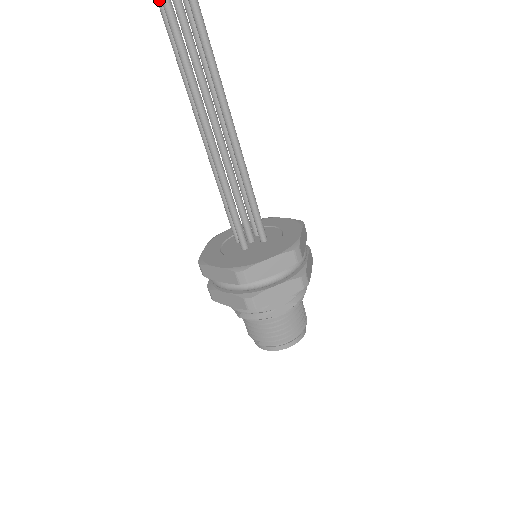
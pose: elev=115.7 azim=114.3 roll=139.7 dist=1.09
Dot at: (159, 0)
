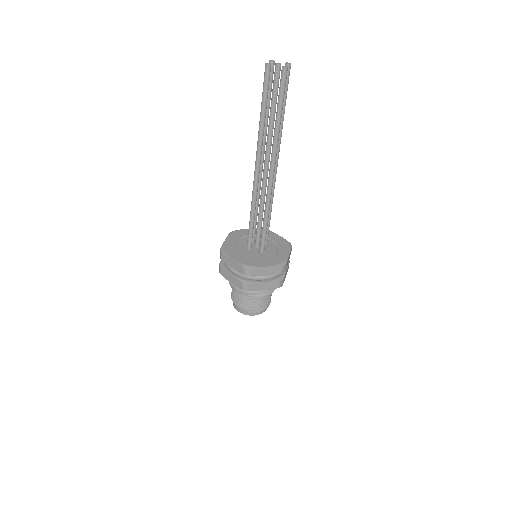
Dot at: (266, 104)
